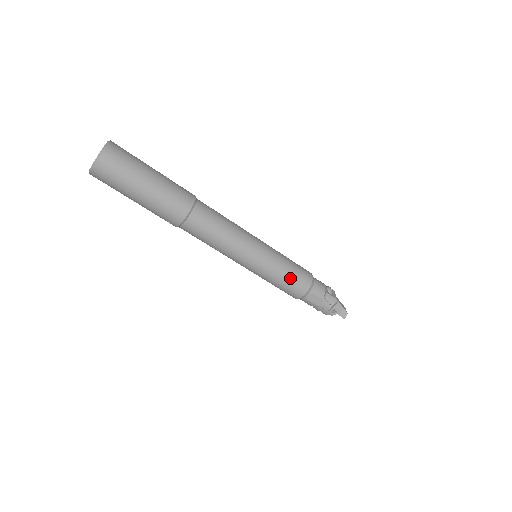
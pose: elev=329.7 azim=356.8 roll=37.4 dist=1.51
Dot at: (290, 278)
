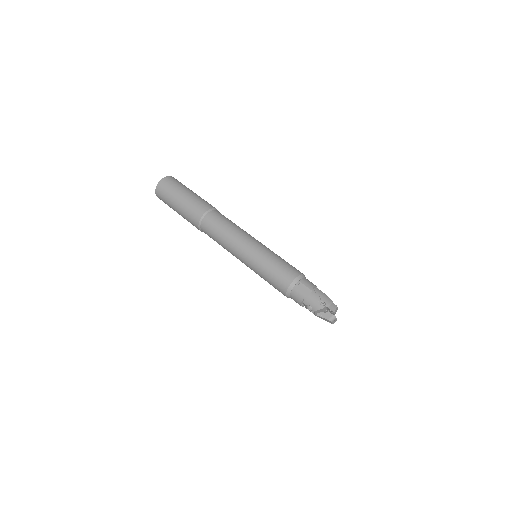
Dot at: (280, 265)
